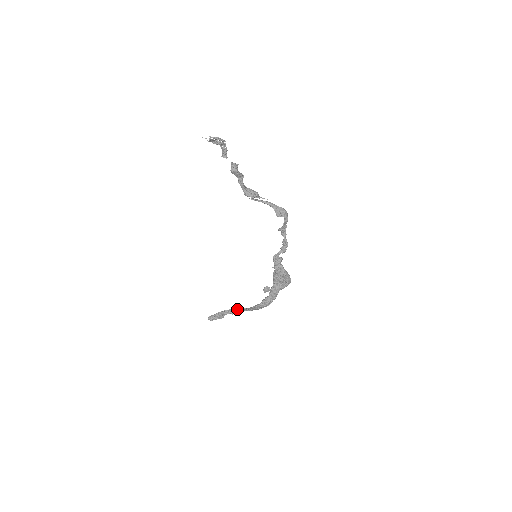
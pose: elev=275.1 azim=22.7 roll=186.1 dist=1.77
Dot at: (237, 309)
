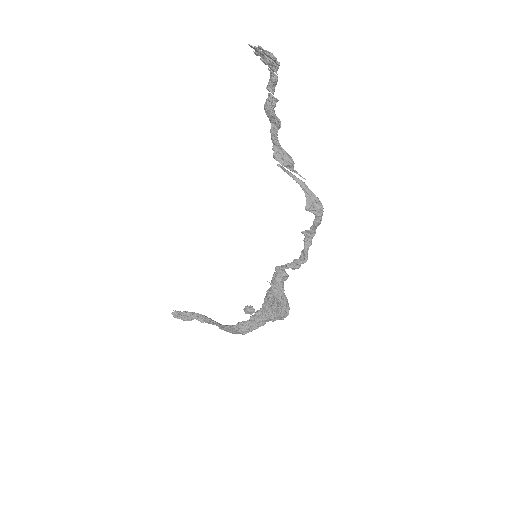
Dot at: (209, 319)
